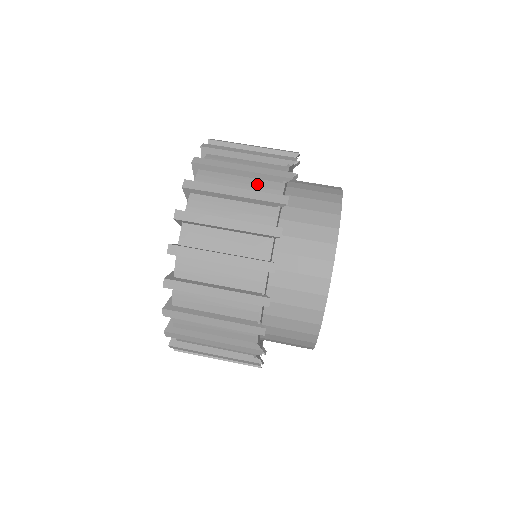
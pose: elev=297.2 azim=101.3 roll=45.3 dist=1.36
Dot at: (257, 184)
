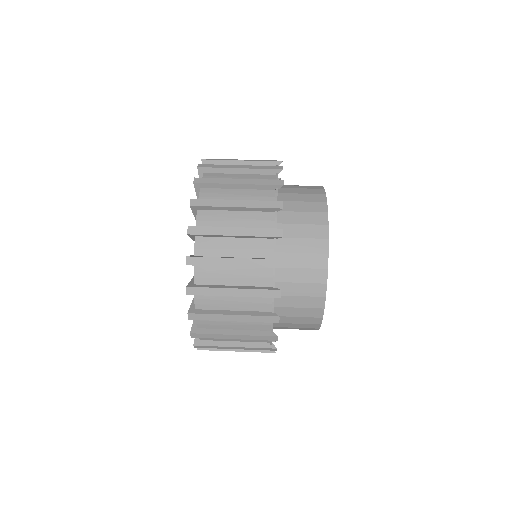
Dot at: occluded
